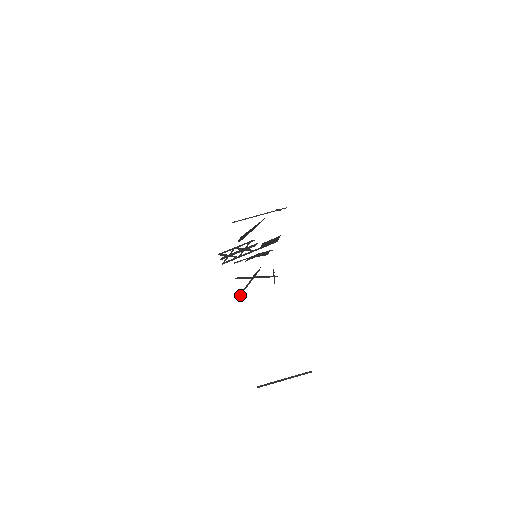
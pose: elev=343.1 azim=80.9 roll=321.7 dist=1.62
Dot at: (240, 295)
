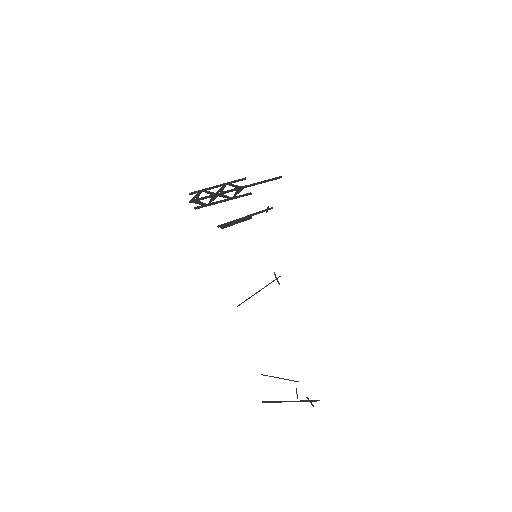
Dot at: (222, 226)
